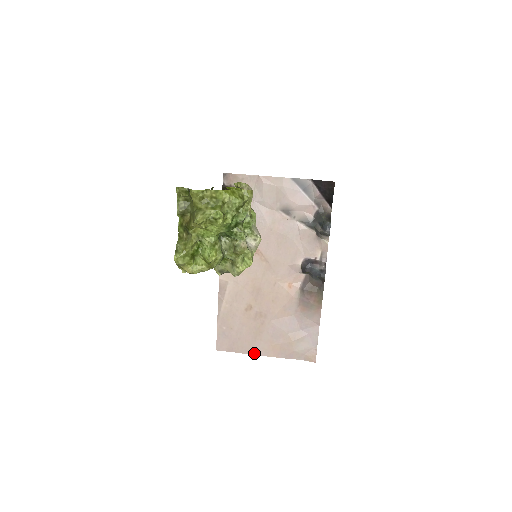
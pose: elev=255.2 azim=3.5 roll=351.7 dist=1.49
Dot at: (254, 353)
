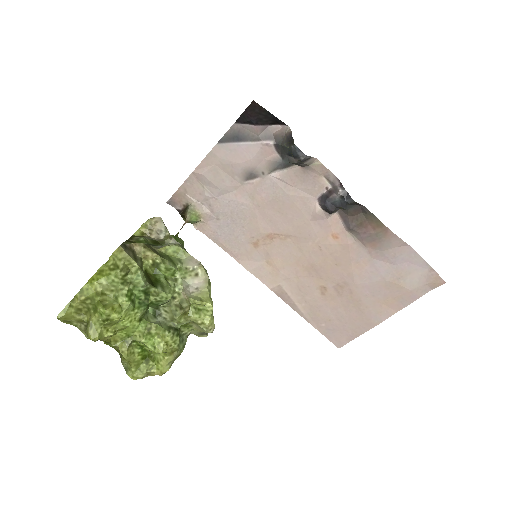
Dot at: (374, 324)
